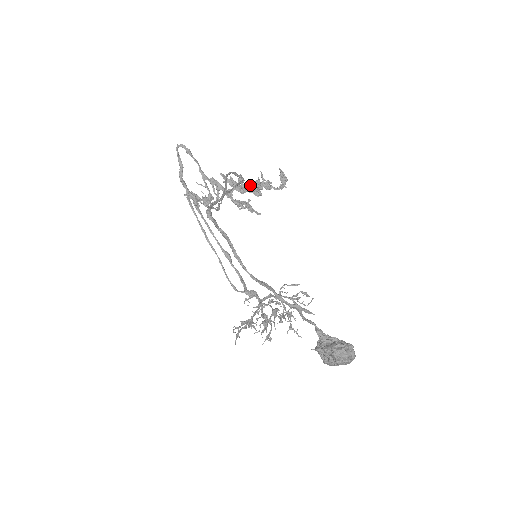
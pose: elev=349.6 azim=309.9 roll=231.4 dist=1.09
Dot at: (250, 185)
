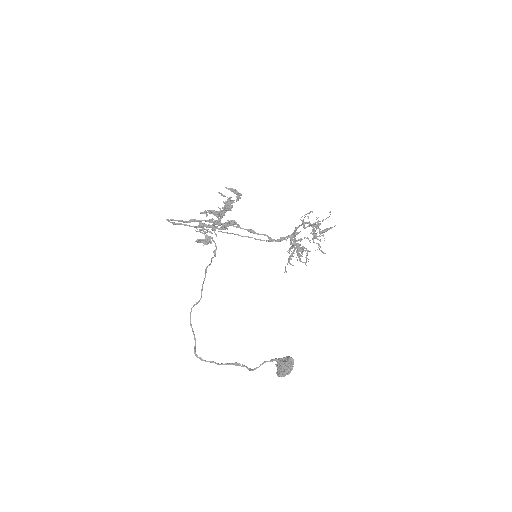
Dot at: (219, 215)
